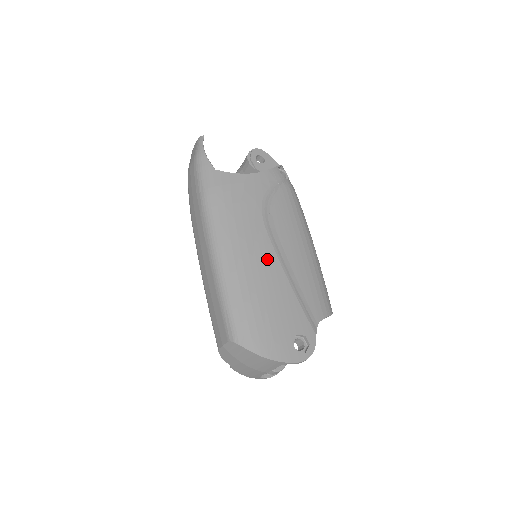
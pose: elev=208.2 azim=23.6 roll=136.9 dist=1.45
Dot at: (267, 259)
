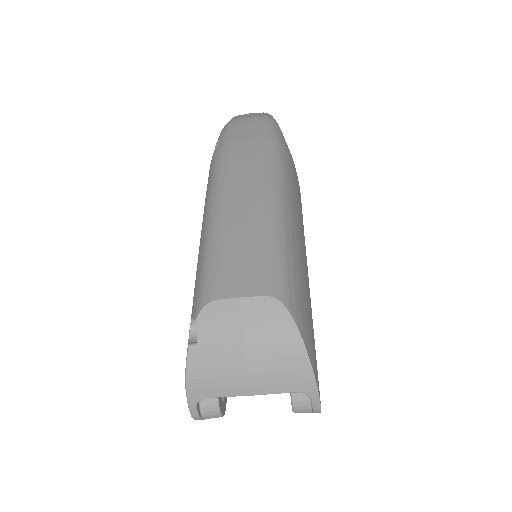
Dot at: occluded
